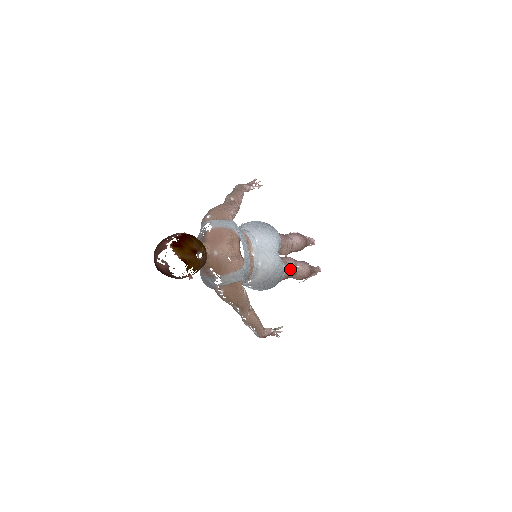
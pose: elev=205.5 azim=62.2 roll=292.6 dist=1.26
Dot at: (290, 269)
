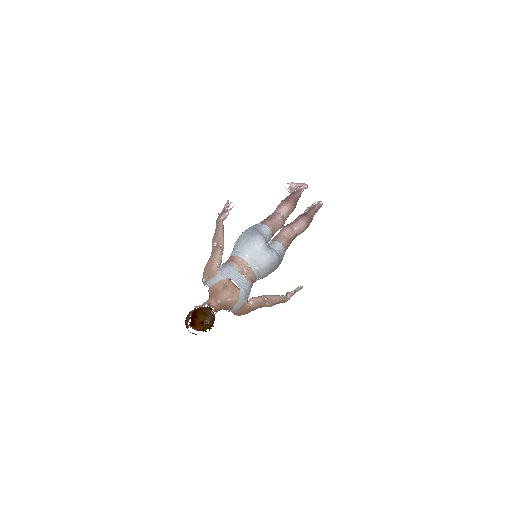
Dot at: (288, 239)
